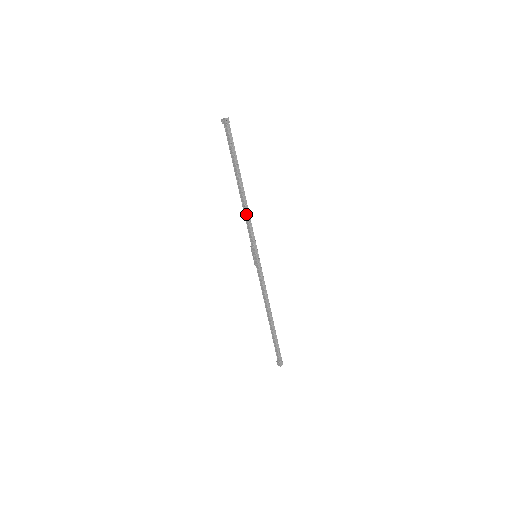
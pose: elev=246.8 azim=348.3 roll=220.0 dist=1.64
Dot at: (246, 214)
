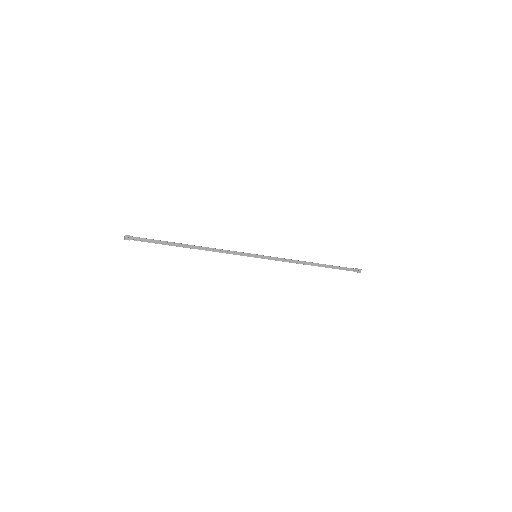
Dot at: occluded
